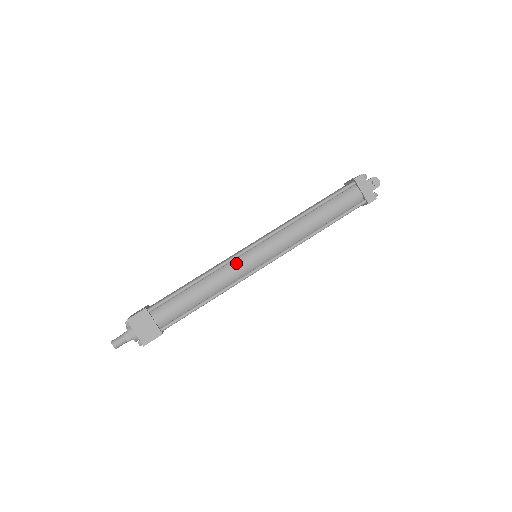
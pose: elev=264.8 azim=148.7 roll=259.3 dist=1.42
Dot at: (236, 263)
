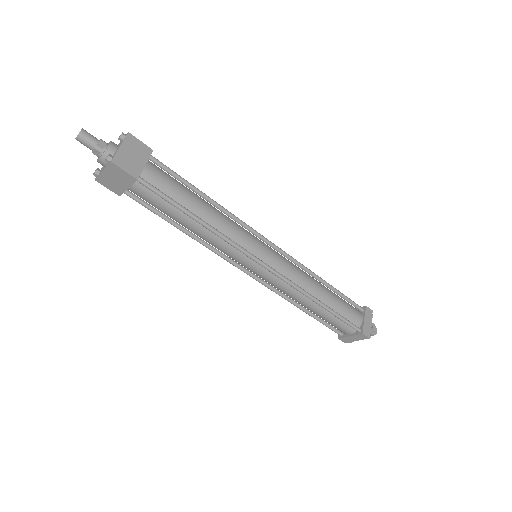
Dot at: (247, 232)
